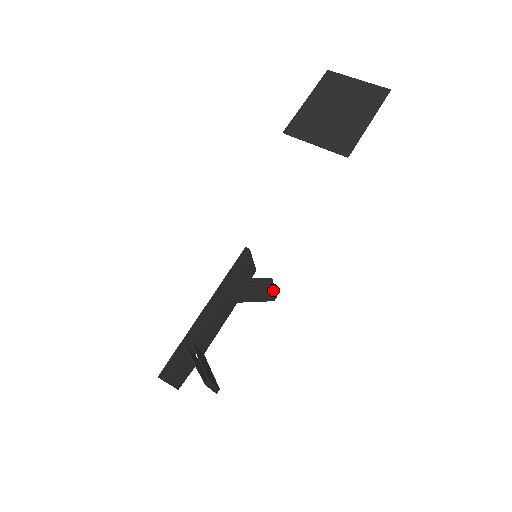
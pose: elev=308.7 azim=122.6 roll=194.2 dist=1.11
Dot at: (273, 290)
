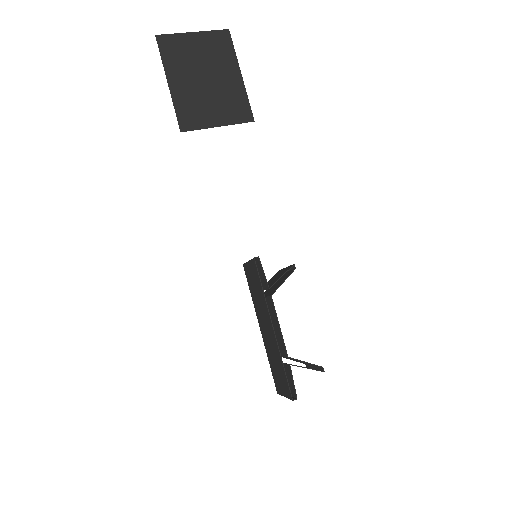
Dot at: occluded
